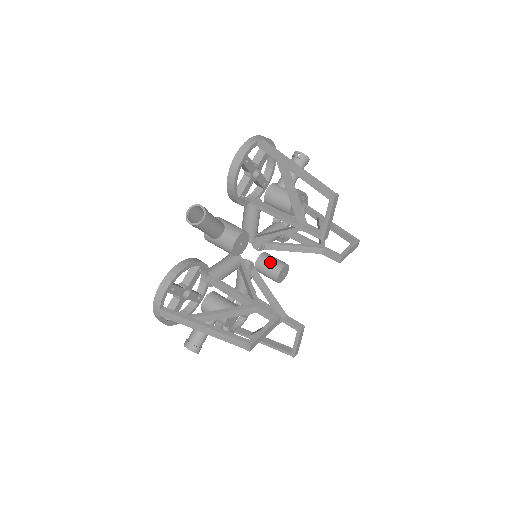
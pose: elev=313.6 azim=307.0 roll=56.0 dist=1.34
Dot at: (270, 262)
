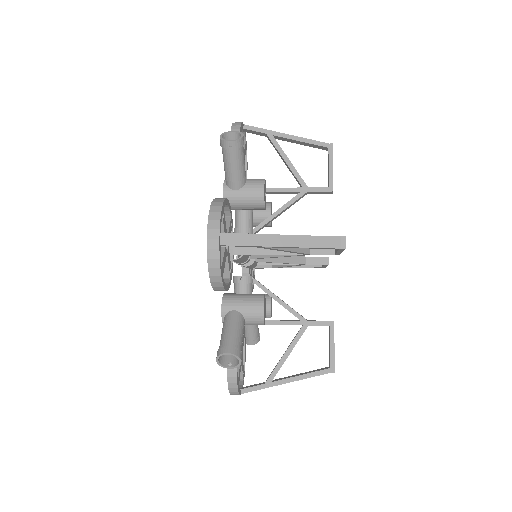
Dot at: occluded
